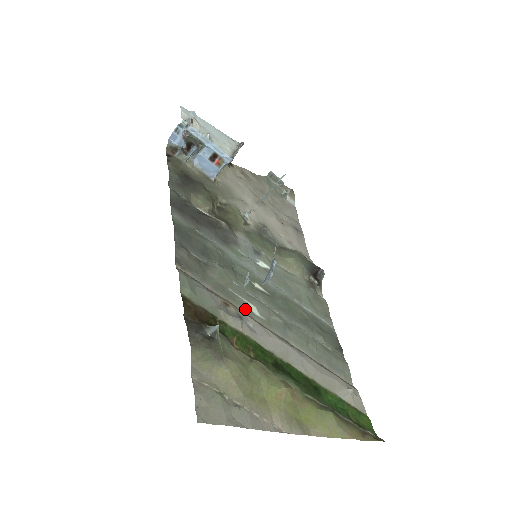
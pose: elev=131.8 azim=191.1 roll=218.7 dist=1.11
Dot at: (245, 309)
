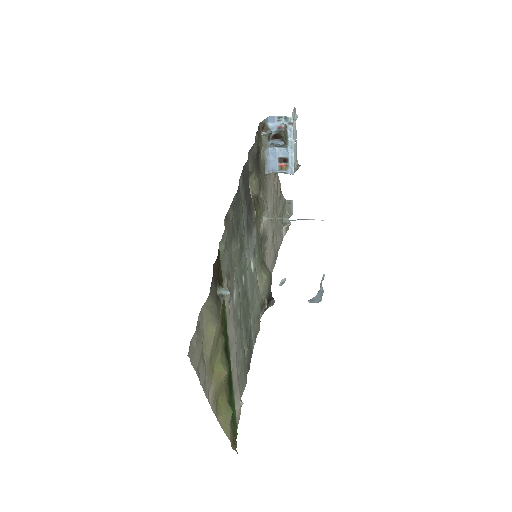
Dot at: (232, 290)
